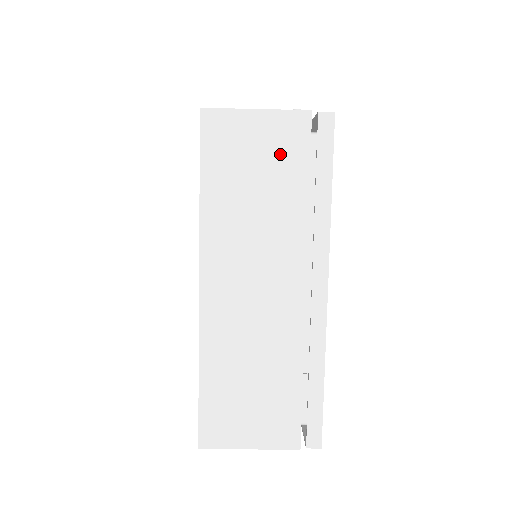
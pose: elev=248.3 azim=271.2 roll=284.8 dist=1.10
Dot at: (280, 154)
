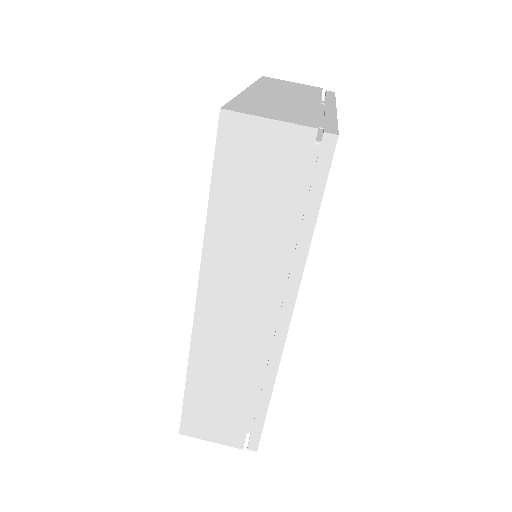
Dot at: (305, 88)
